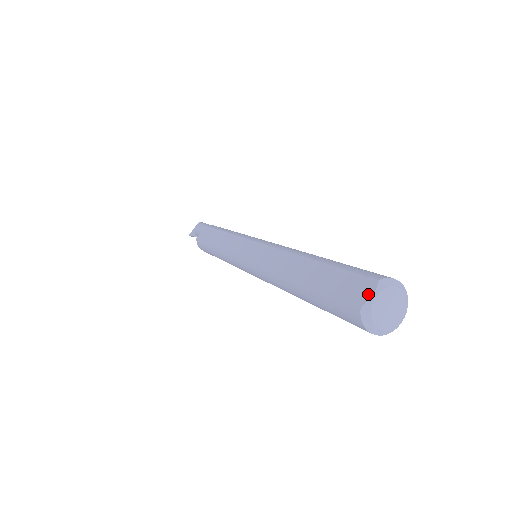
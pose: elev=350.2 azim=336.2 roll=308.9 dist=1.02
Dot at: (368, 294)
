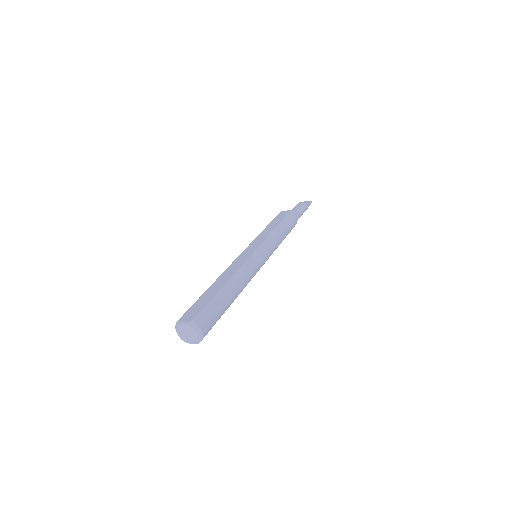
Dot at: (185, 320)
